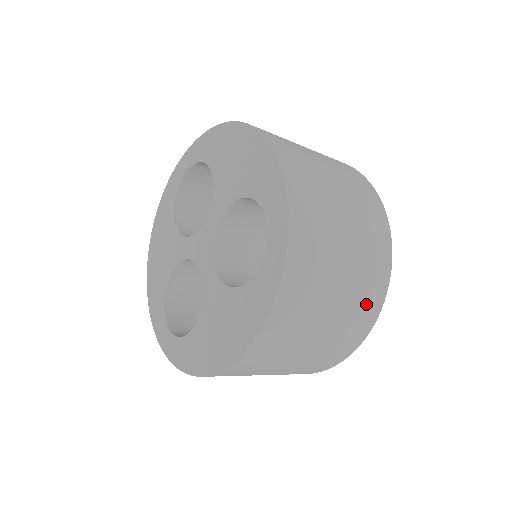
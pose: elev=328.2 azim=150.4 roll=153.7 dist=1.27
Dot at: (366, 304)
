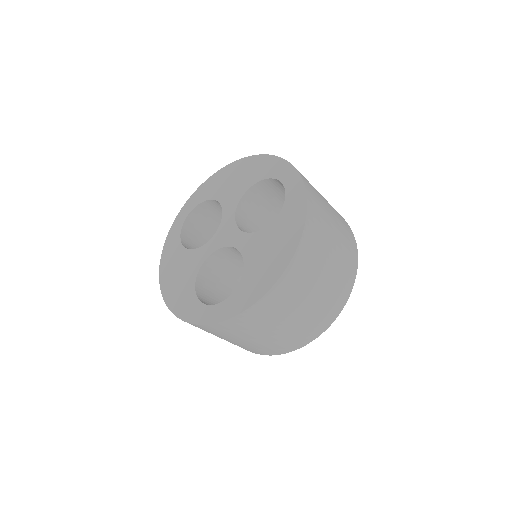
Dot at: occluded
